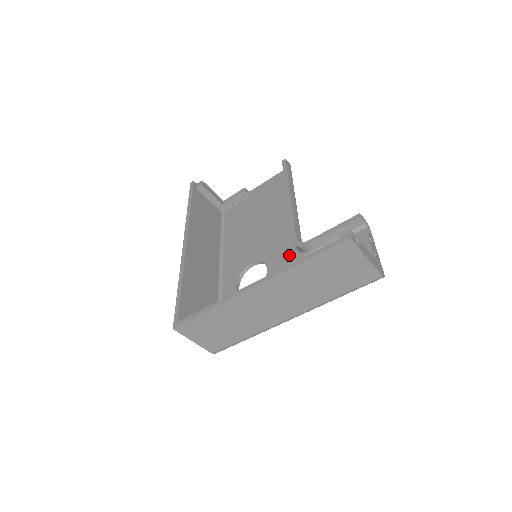
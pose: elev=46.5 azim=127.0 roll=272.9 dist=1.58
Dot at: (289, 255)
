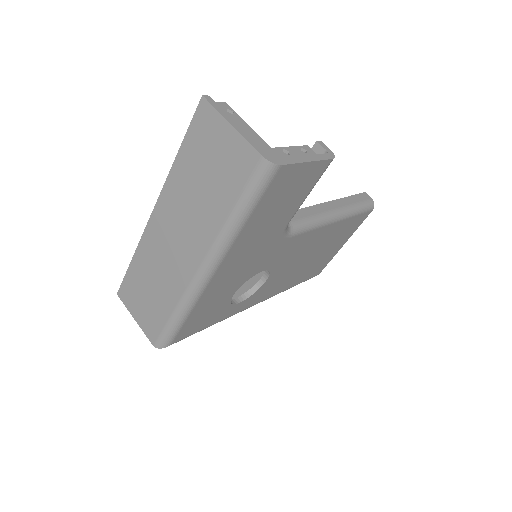
Dot at: occluded
